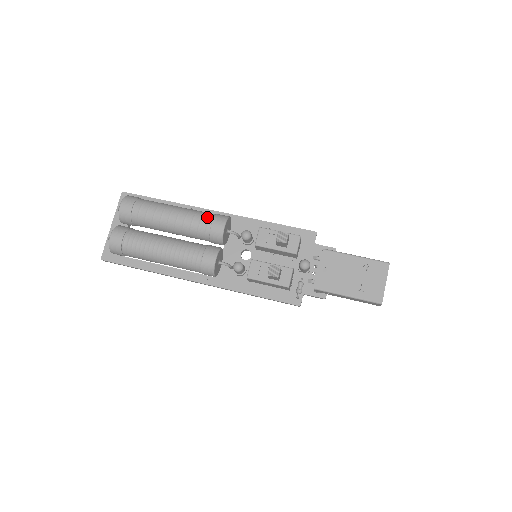
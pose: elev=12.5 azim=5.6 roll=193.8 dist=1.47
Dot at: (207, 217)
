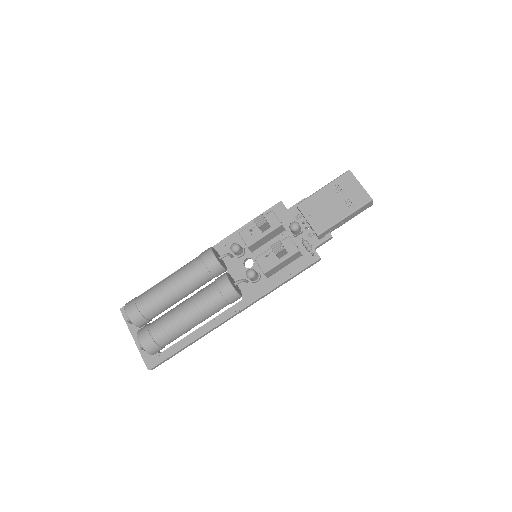
Dot at: (196, 261)
